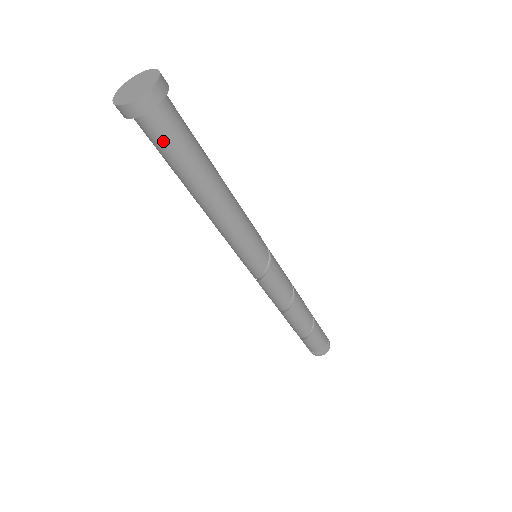
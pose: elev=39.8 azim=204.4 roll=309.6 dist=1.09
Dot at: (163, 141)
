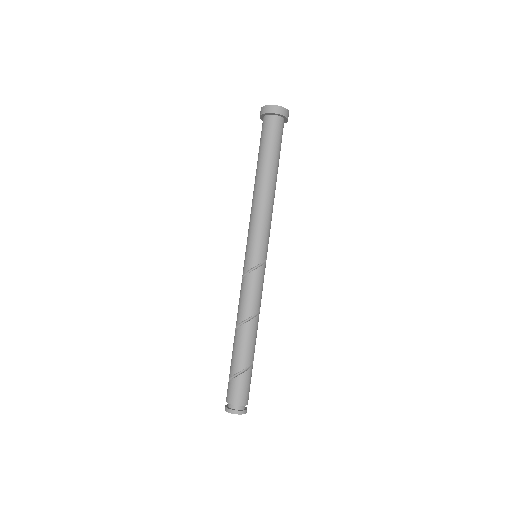
Dot at: (273, 134)
